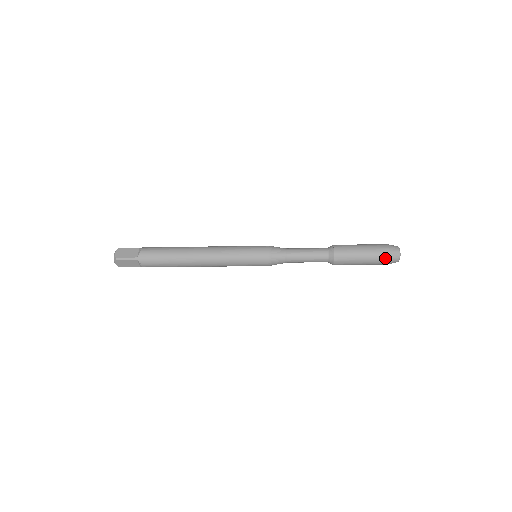
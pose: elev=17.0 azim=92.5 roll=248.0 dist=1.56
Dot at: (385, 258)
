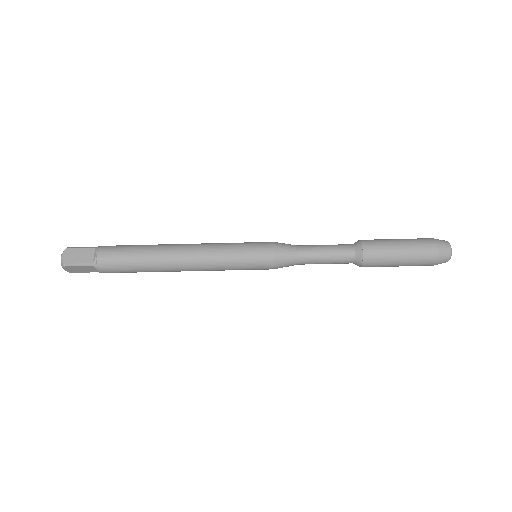
Dot at: (429, 241)
